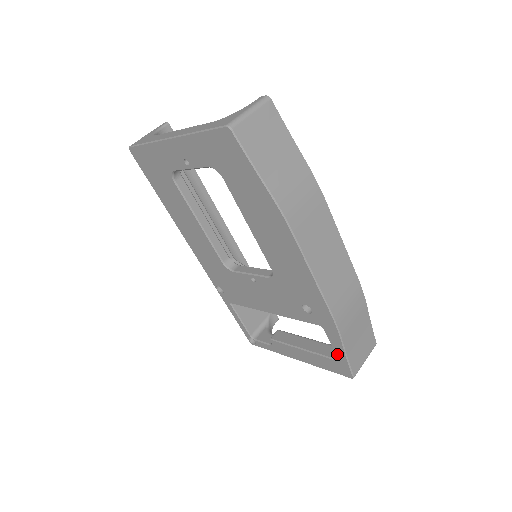
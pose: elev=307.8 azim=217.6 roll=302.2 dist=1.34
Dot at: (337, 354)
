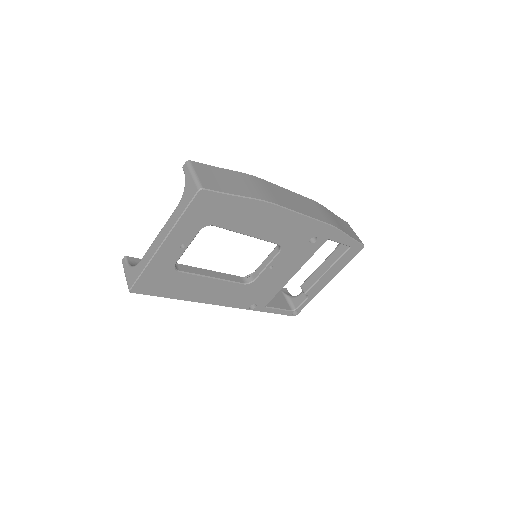
Dot at: (347, 244)
